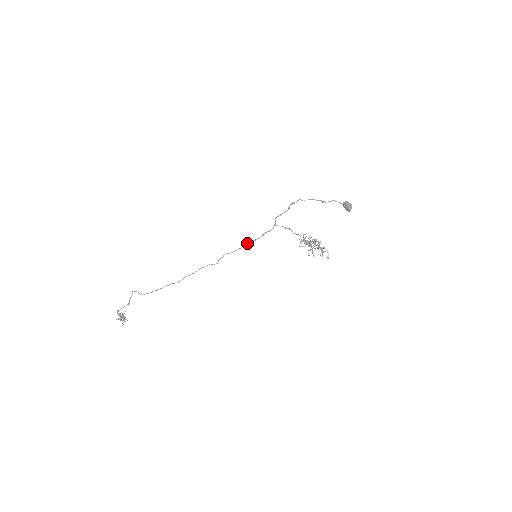
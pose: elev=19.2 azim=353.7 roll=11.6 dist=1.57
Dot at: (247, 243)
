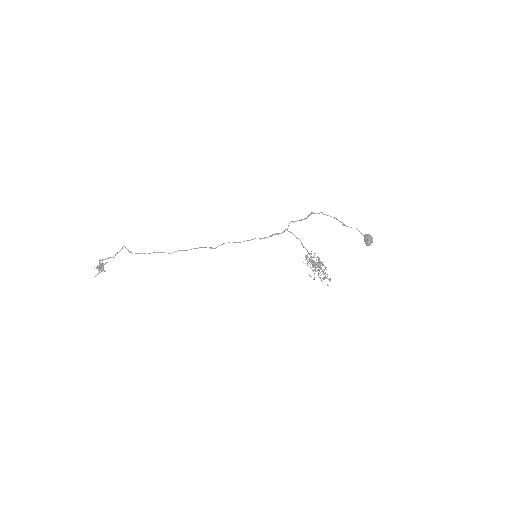
Dot at: (252, 239)
